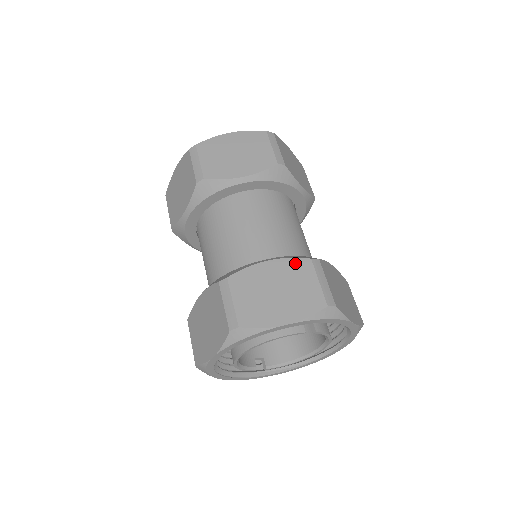
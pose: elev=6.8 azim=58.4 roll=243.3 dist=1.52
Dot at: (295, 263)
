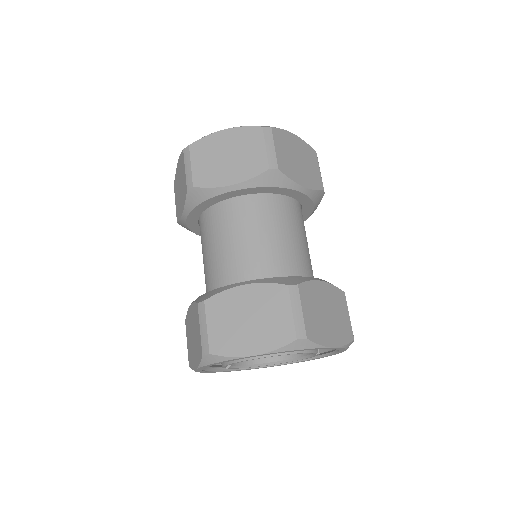
Dot at: (337, 292)
